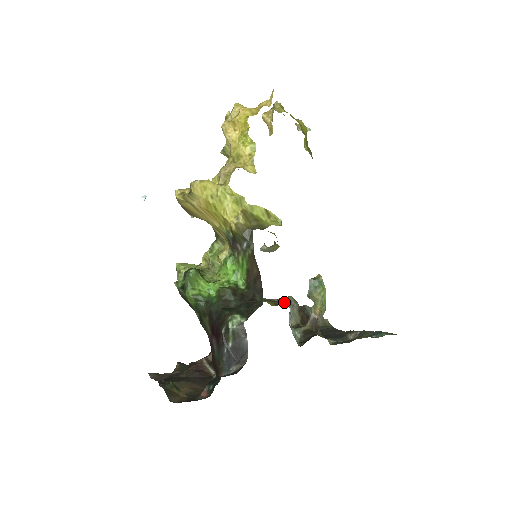
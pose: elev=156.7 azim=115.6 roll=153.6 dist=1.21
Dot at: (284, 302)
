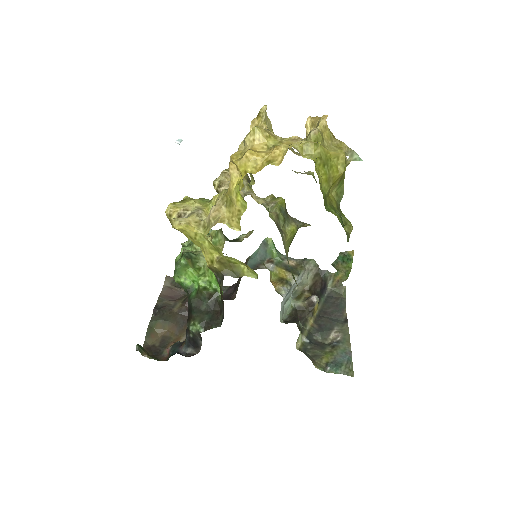
Dot at: (295, 272)
